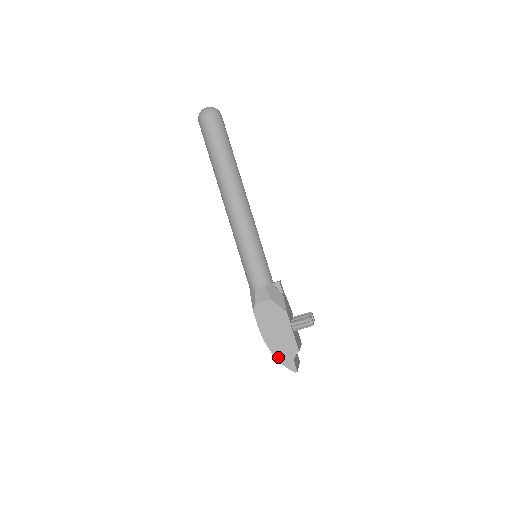
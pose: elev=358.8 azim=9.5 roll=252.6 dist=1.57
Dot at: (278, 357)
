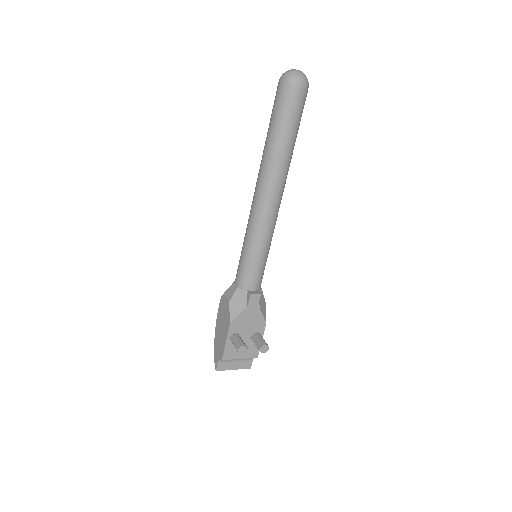
Dot at: (215, 347)
